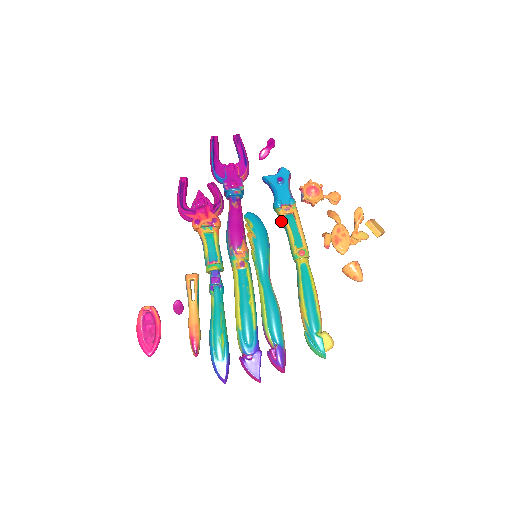
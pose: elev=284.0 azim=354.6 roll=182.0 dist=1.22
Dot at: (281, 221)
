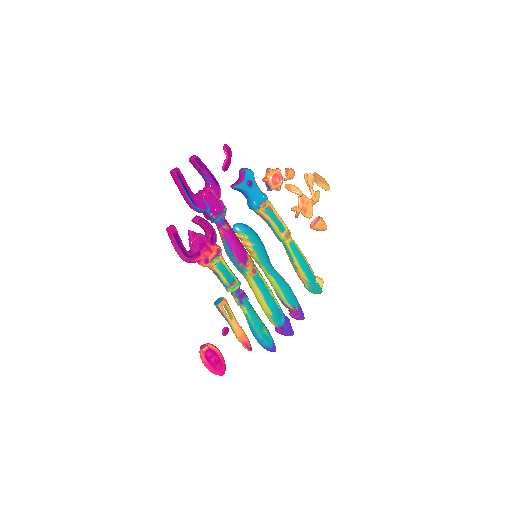
Dot at: (261, 217)
